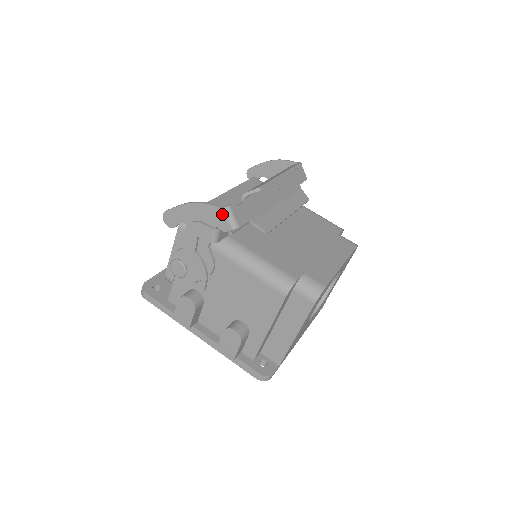
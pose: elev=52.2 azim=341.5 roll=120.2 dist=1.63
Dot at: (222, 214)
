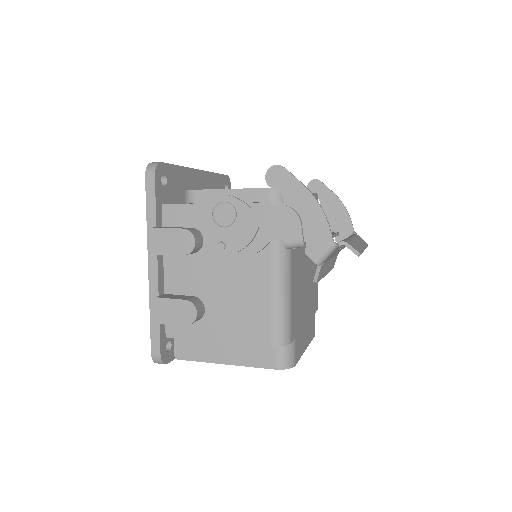
Dot at: (326, 243)
